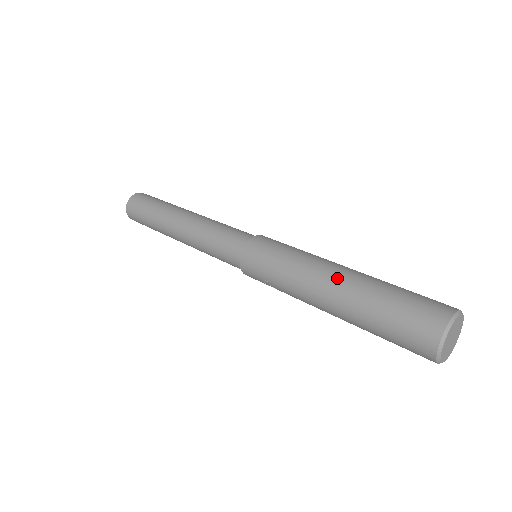
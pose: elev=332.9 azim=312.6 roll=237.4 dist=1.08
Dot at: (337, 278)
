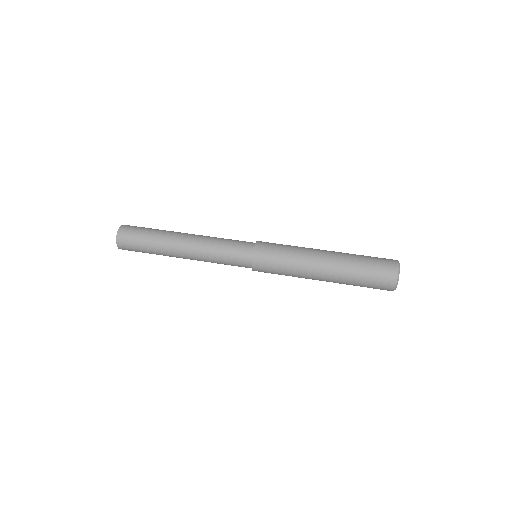
Dot at: (326, 276)
